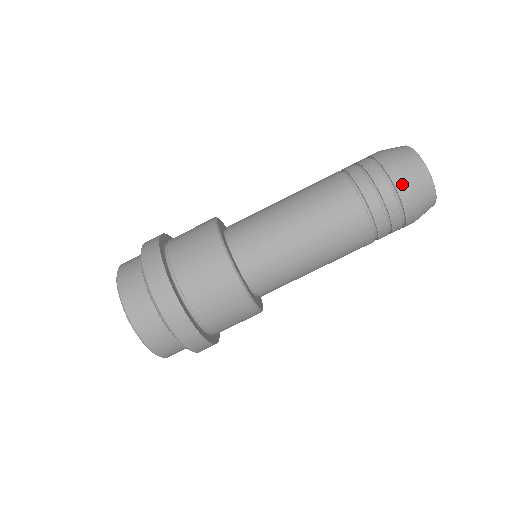
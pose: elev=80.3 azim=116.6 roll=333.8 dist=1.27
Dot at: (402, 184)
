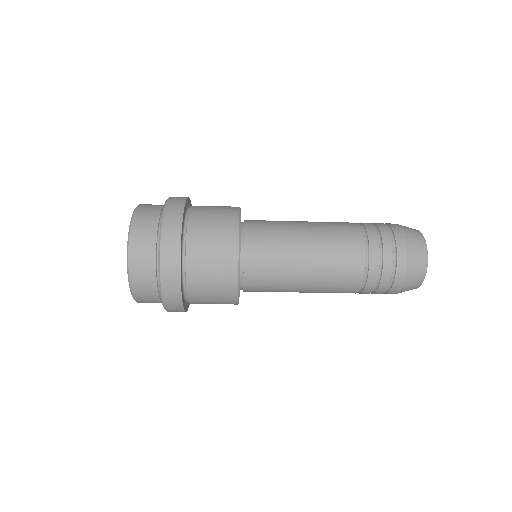
Dot at: (397, 288)
